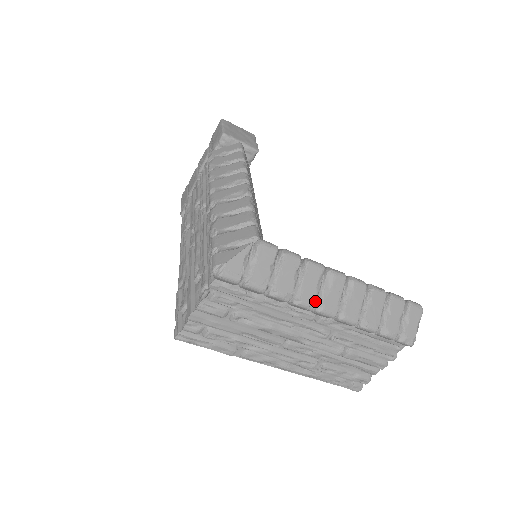
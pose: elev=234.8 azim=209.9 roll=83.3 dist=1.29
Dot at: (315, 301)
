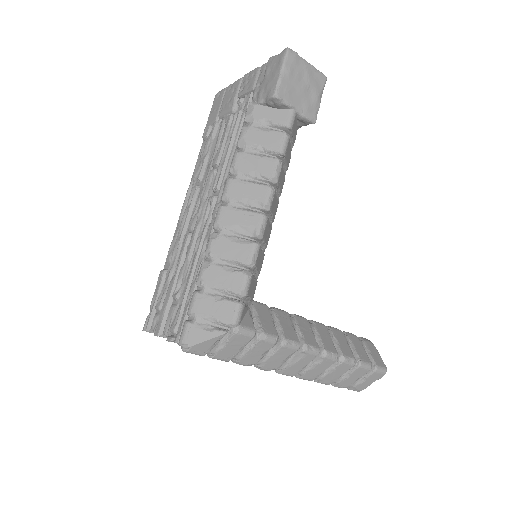
Dot at: (276, 369)
